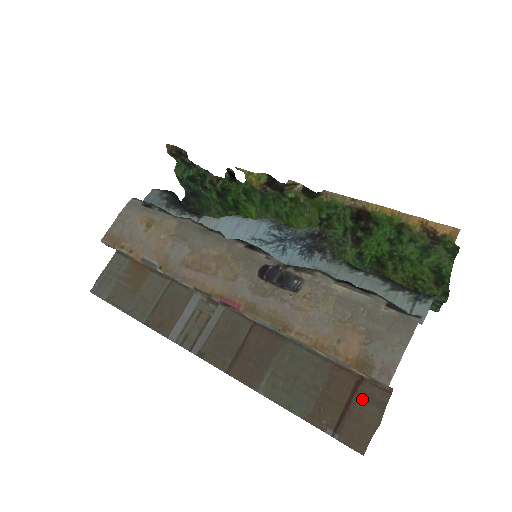
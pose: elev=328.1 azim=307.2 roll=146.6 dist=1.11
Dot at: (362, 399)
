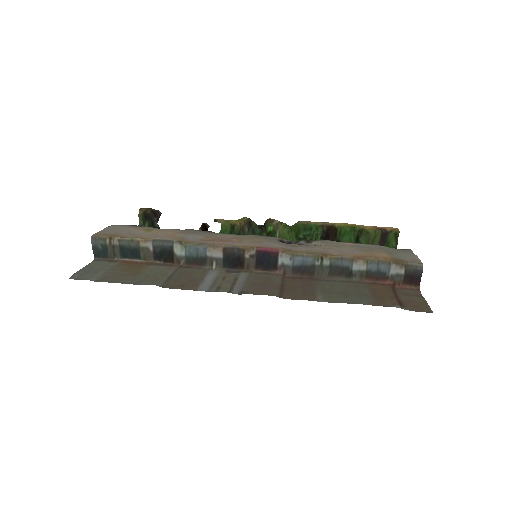
Dot at: (403, 295)
